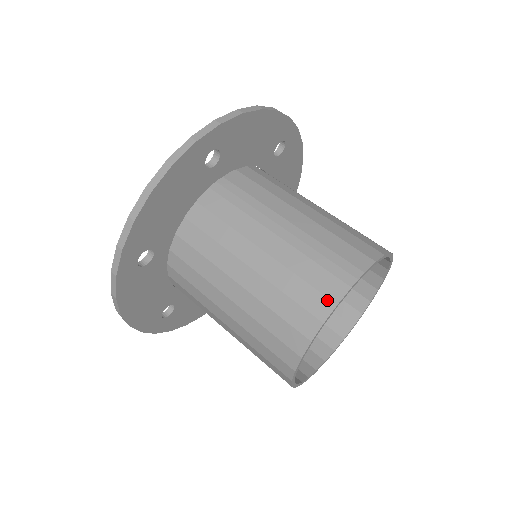
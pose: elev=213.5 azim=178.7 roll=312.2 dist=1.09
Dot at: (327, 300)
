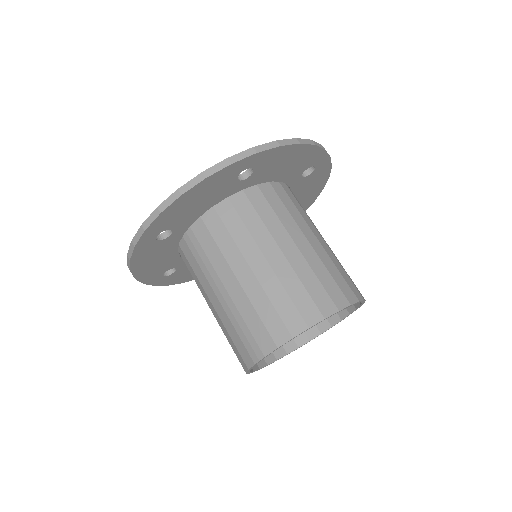
Dot at: (244, 363)
